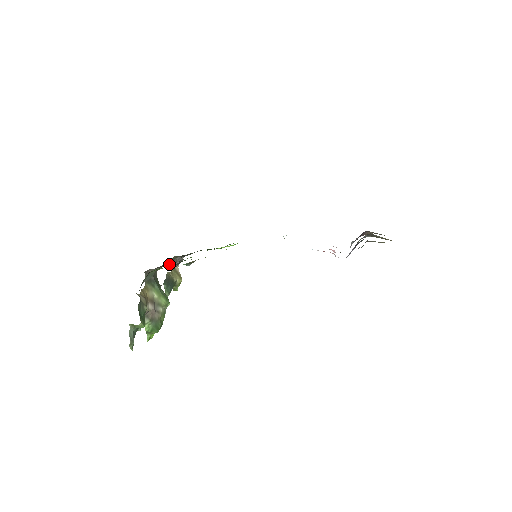
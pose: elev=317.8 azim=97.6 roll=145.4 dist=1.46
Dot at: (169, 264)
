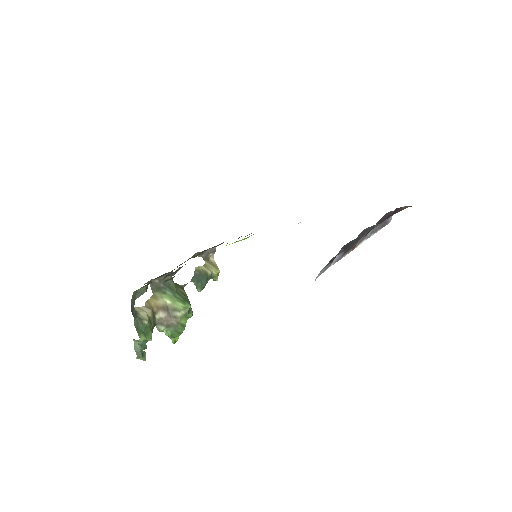
Dot at: occluded
